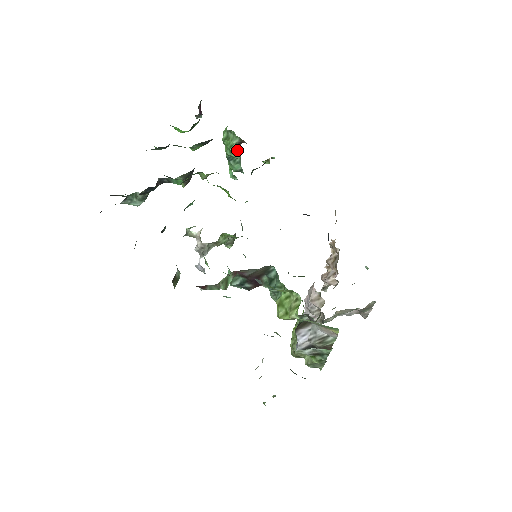
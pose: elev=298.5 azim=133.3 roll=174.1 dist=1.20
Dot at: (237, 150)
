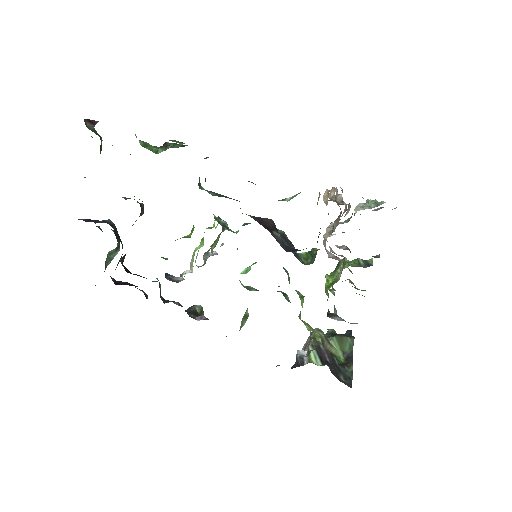
Dot at: (165, 147)
